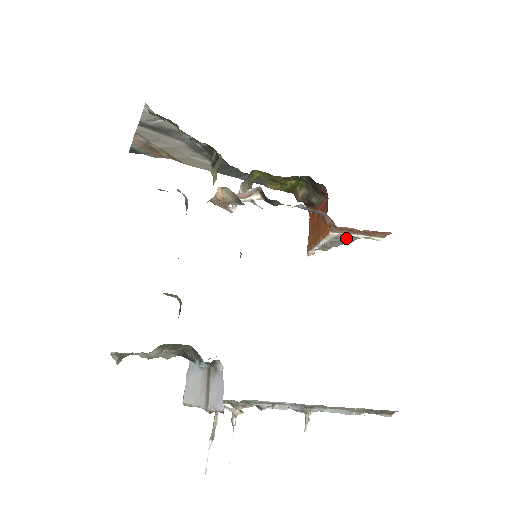
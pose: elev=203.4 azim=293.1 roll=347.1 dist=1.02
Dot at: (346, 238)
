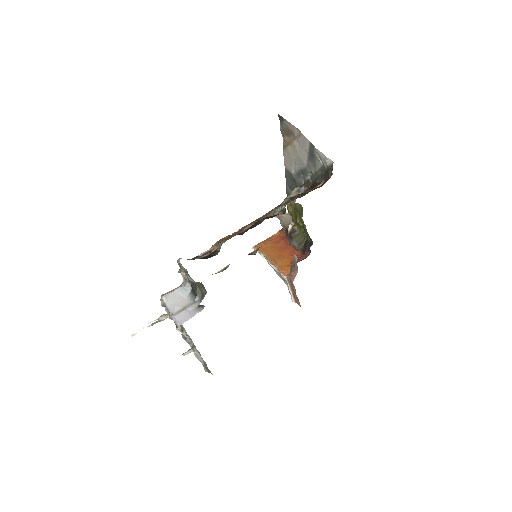
Dot at: (281, 275)
